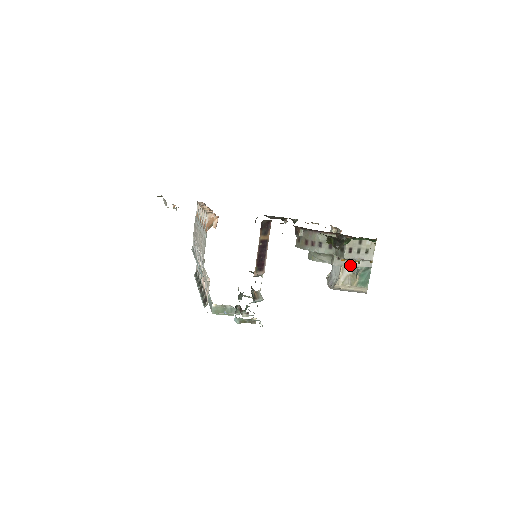
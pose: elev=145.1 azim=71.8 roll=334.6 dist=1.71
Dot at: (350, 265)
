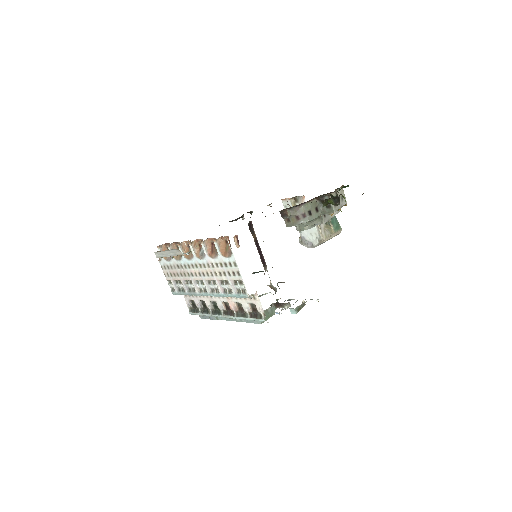
Dot at: (332, 217)
